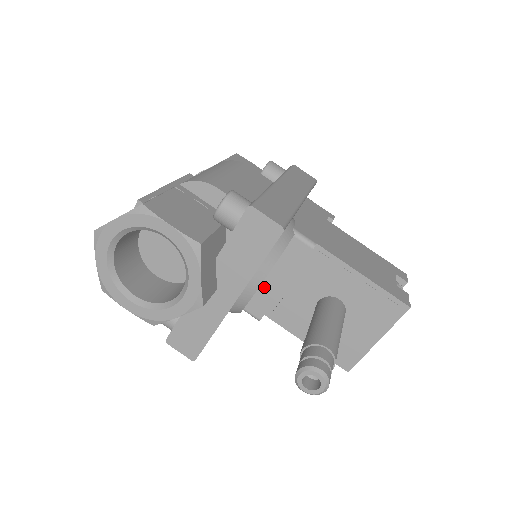
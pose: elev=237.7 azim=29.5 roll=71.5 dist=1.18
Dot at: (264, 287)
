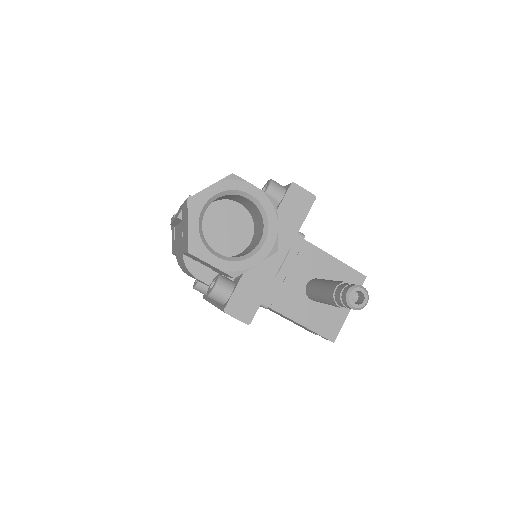
Dot at: occluded
